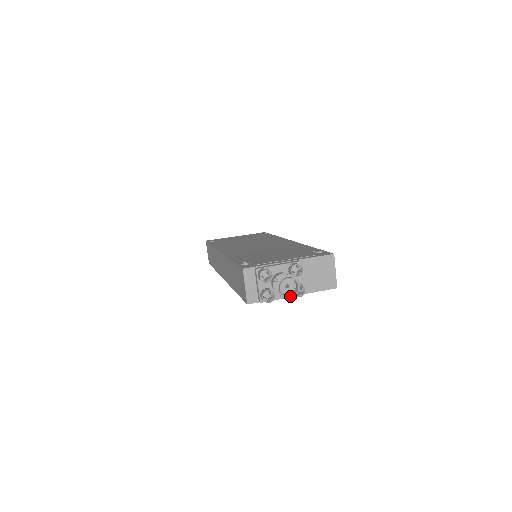
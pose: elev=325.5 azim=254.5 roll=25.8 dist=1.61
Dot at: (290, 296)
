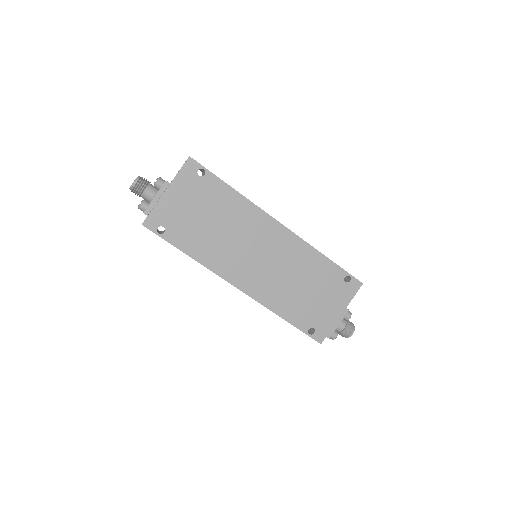
Dot at: occluded
